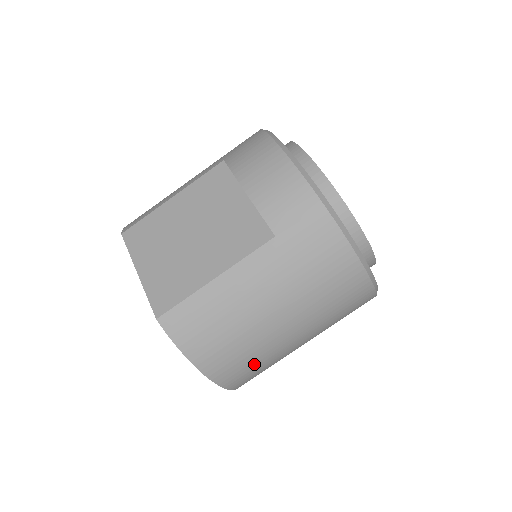
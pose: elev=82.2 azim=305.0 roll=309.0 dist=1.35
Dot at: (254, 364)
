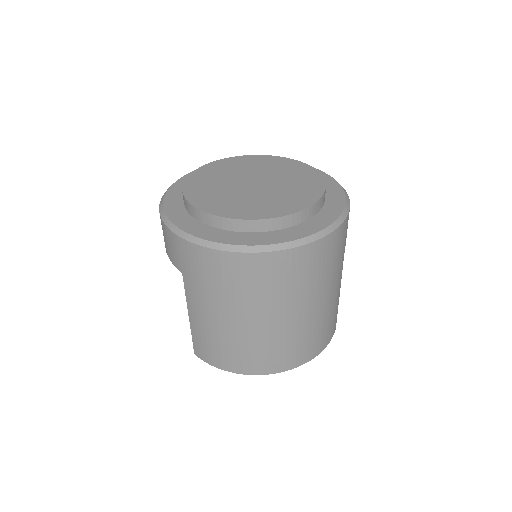
Dot at: (269, 351)
